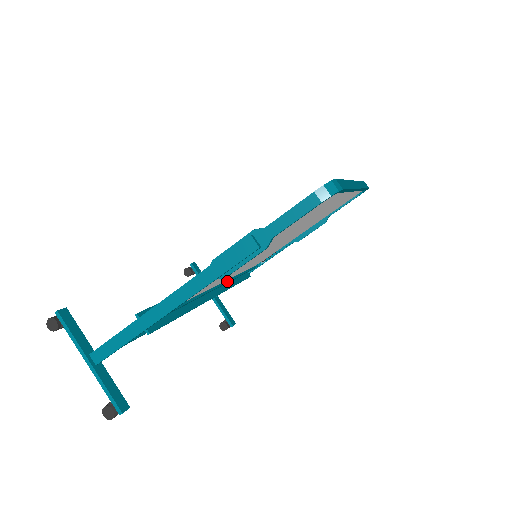
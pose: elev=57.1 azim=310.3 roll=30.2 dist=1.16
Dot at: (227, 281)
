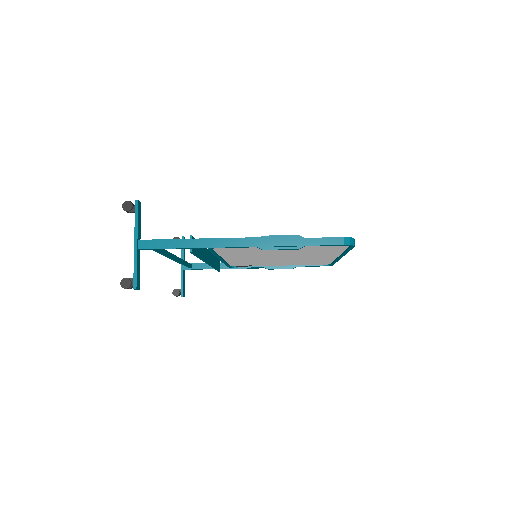
Dot at: (223, 260)
